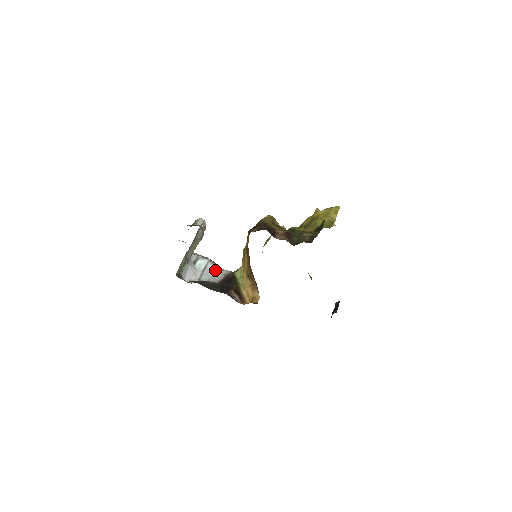
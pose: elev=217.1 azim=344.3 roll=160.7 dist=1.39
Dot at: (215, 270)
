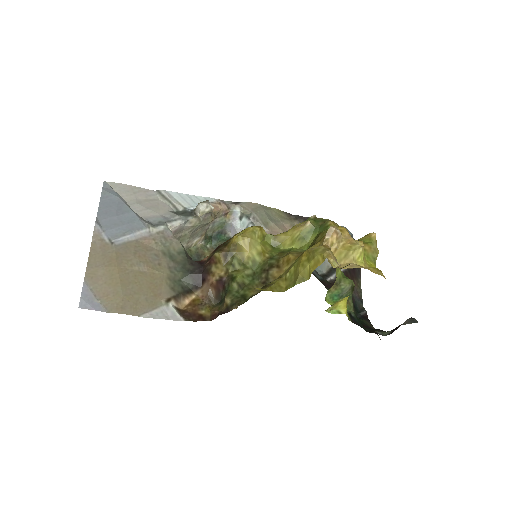
Dot at: occluded
